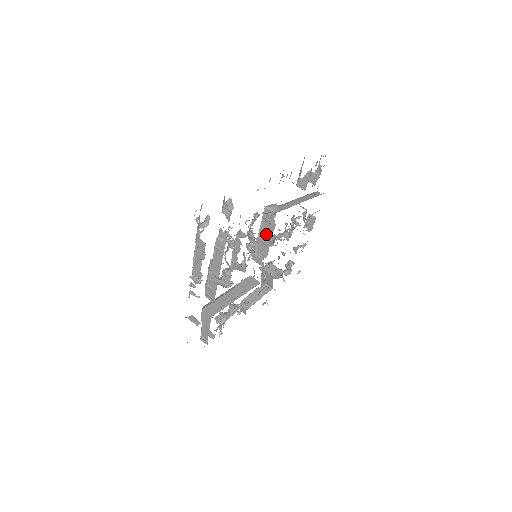
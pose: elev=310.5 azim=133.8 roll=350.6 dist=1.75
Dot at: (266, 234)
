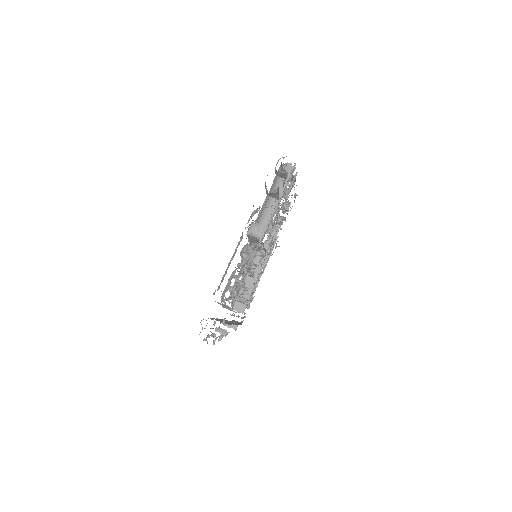
Dot at: (257, 243)
